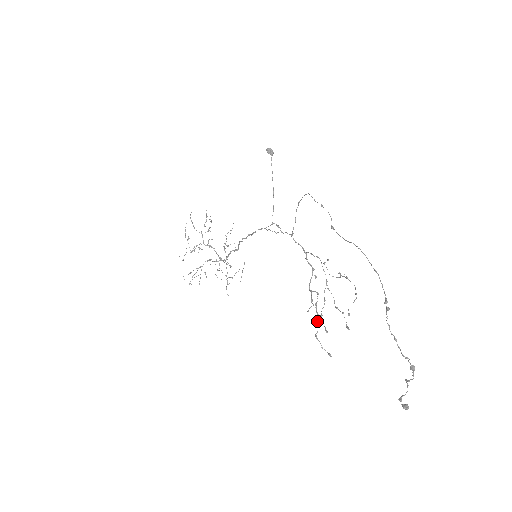
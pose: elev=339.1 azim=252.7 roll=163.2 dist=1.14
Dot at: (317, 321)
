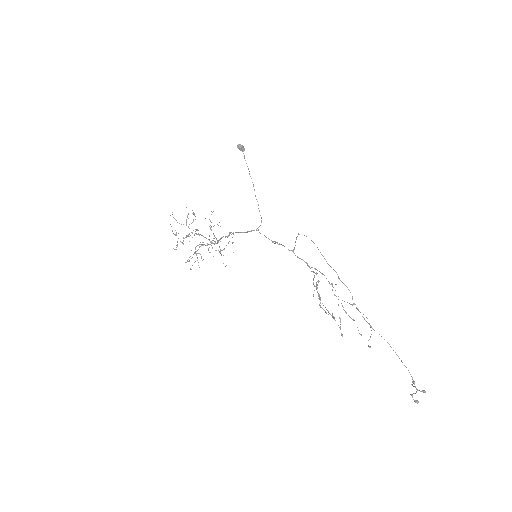
Dot at: (319, 295)
